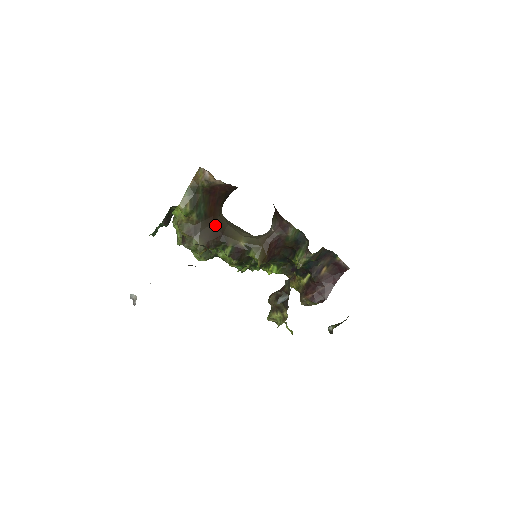
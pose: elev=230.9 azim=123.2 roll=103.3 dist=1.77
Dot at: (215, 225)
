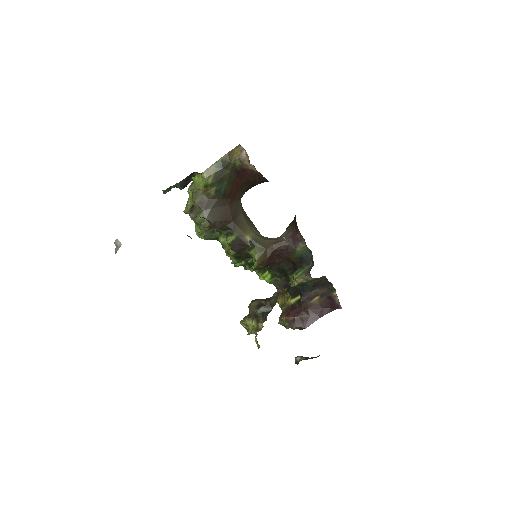
Dot at: (229, 208)
